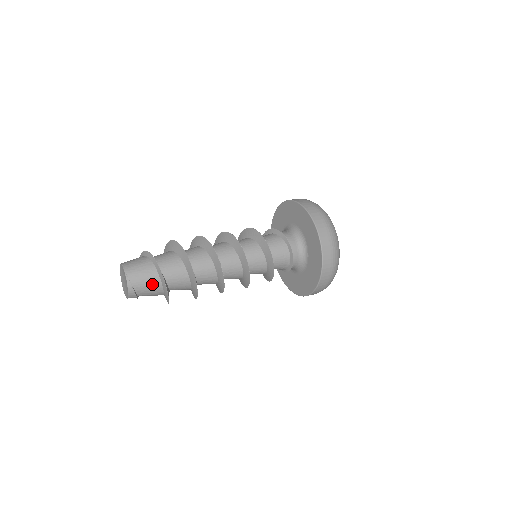
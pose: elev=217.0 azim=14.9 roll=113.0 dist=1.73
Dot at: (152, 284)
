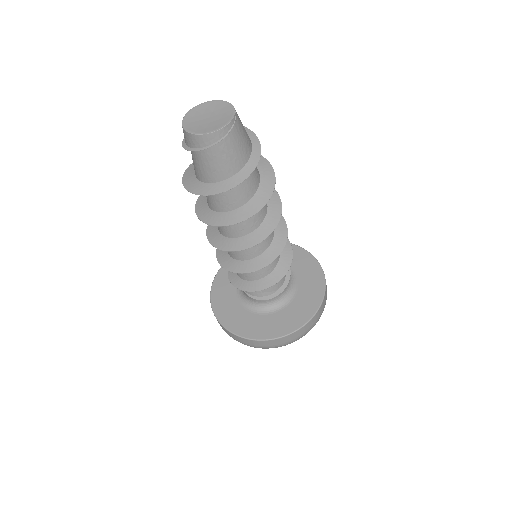
Dot at: (239, 155)
